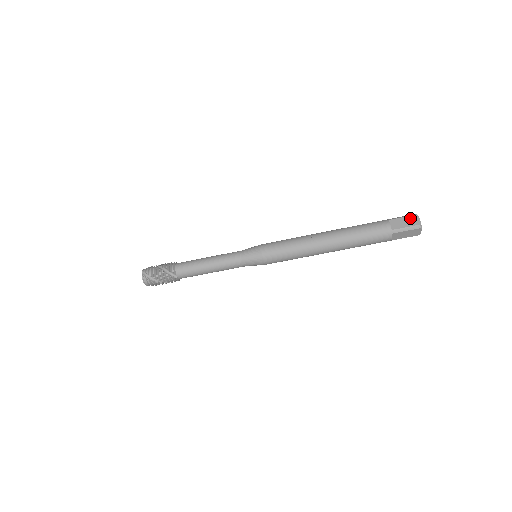
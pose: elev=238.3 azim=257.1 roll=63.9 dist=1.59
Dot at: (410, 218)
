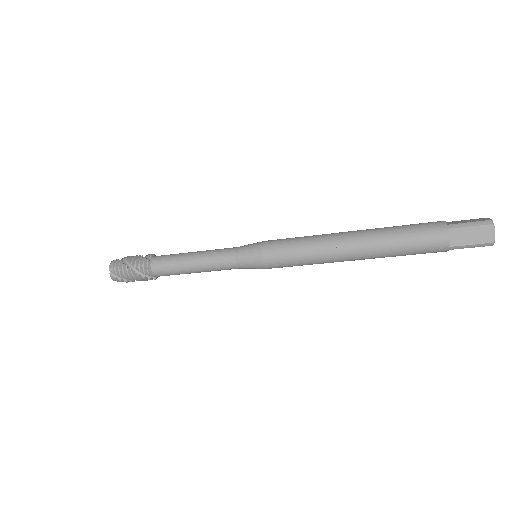
Dot at: (481, 230)
